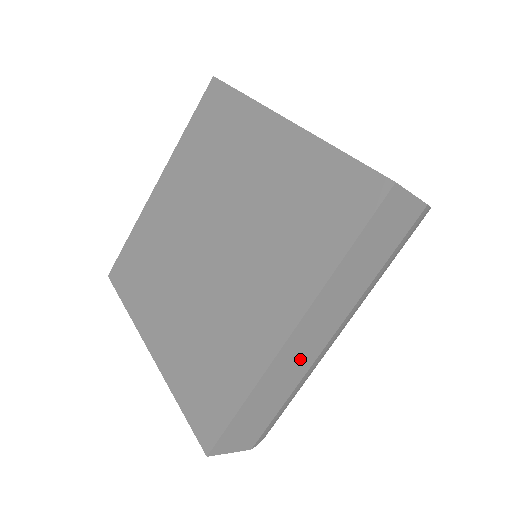
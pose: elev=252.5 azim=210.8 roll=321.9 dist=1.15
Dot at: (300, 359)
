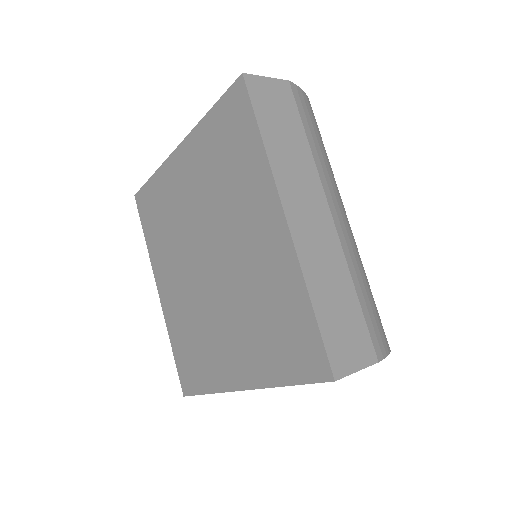
Dot at: (322, 242)
